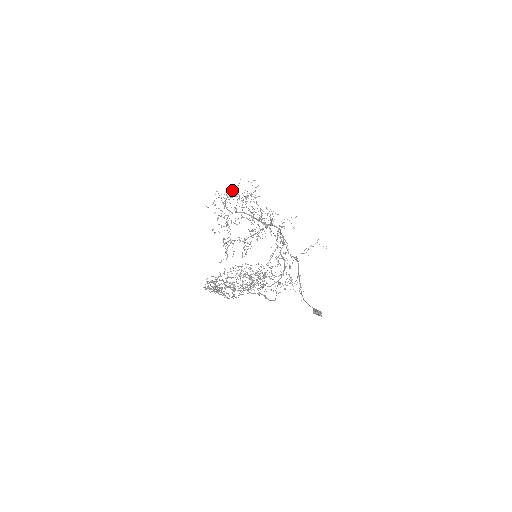
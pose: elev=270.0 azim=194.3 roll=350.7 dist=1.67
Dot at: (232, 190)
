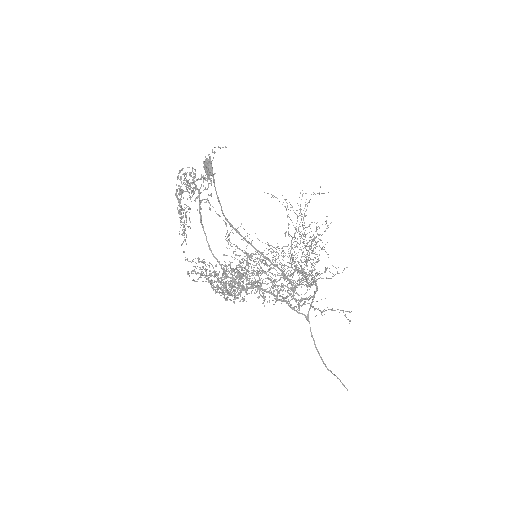
Dot at: (309, 237)
